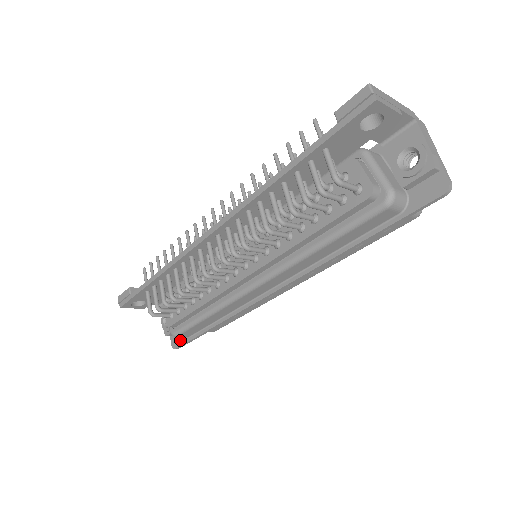
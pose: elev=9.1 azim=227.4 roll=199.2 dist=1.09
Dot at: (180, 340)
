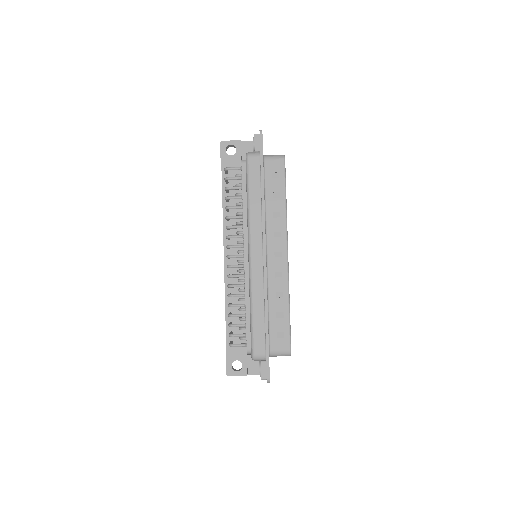
Dot at: occluded
